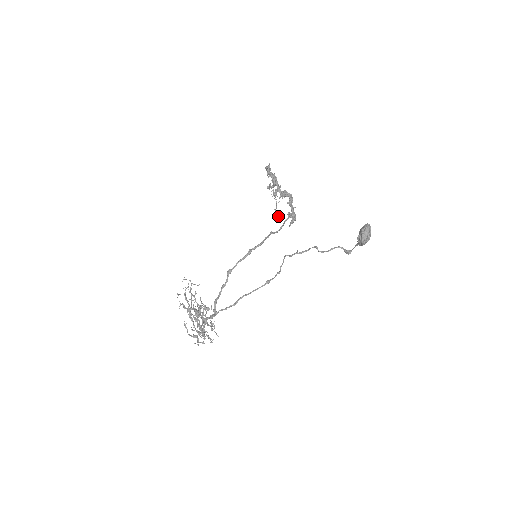
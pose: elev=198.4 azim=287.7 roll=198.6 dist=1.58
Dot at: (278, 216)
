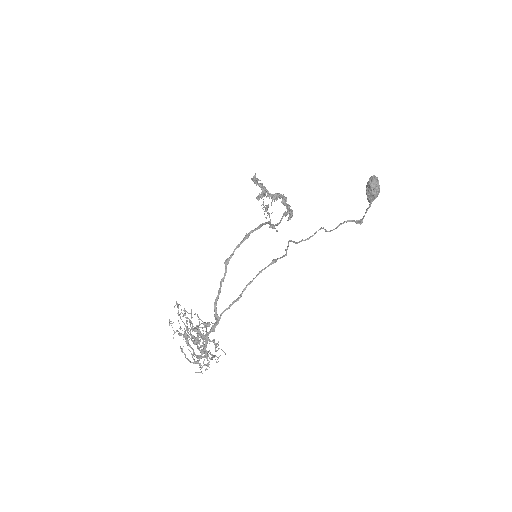
Dot at: (274, 227)
